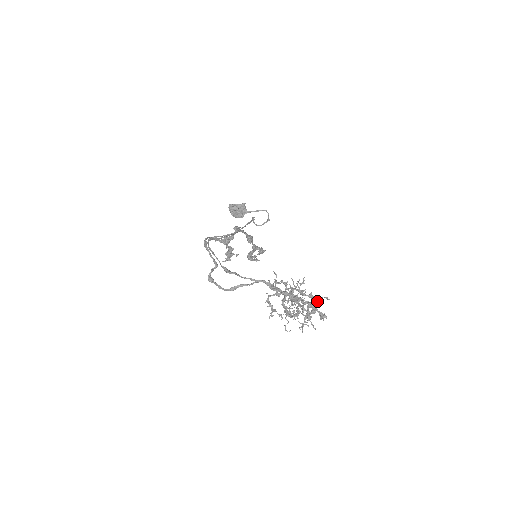
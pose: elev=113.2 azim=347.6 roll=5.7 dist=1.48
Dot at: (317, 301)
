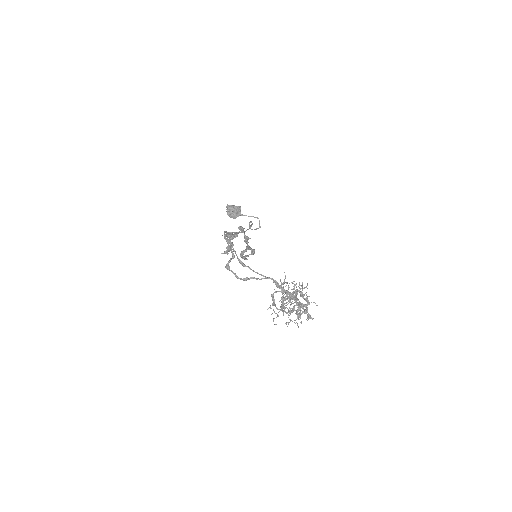
Dot at: (309, 304)
